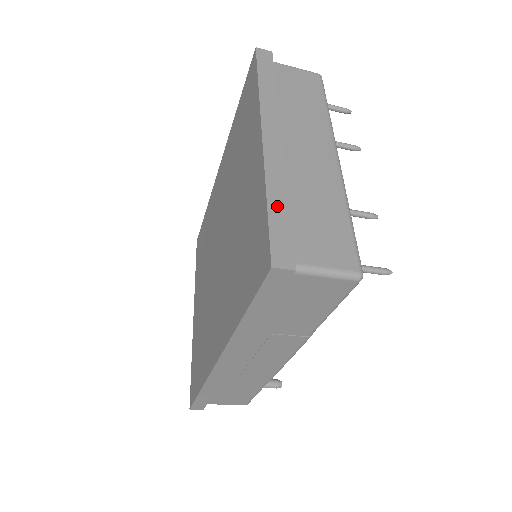
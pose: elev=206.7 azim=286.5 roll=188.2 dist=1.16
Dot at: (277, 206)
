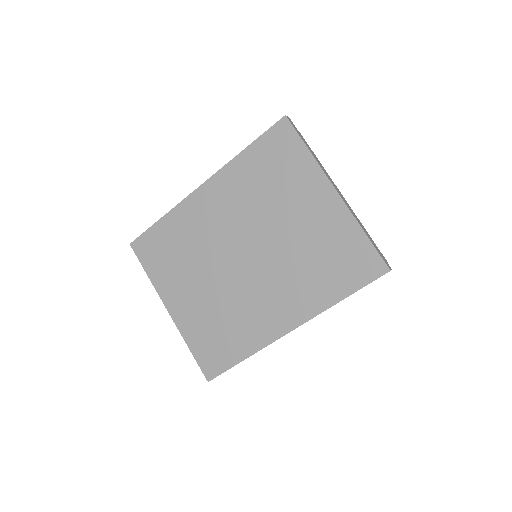
Dot at: (368, 236)
